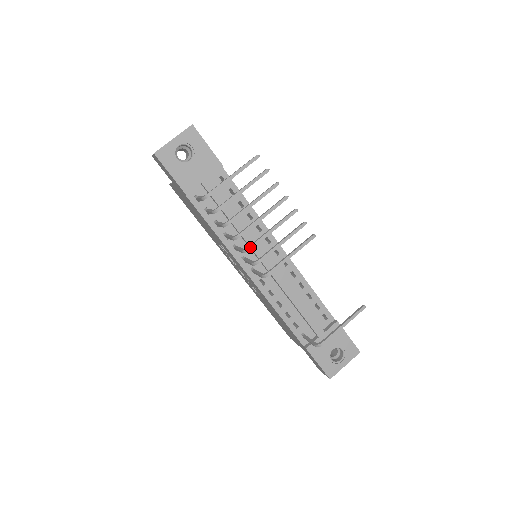
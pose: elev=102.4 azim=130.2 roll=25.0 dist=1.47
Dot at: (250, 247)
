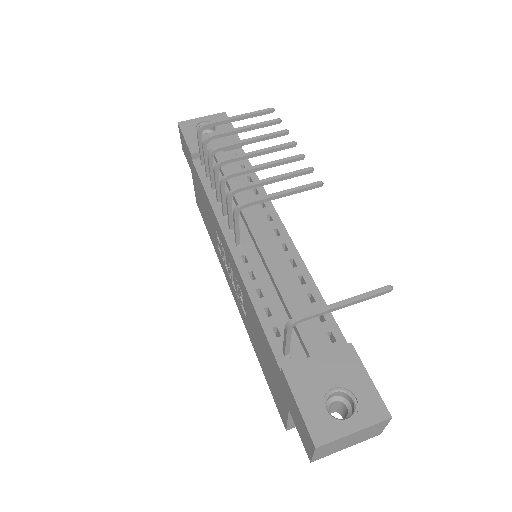
Dot at: (229, 173)
